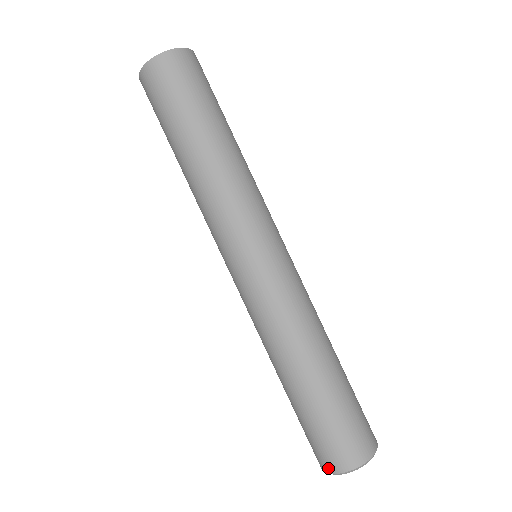
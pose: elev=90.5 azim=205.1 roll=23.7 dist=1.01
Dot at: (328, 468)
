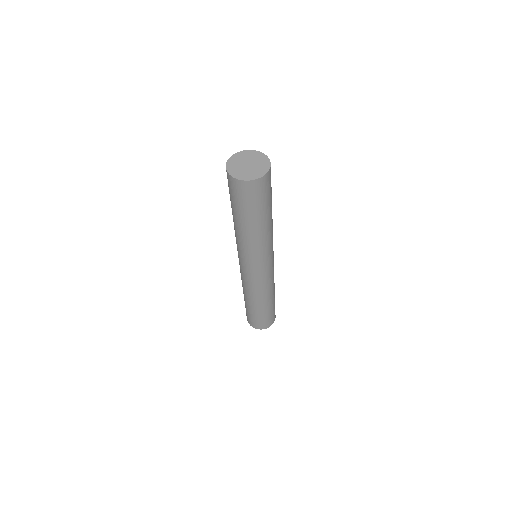
Dot at: occluded
